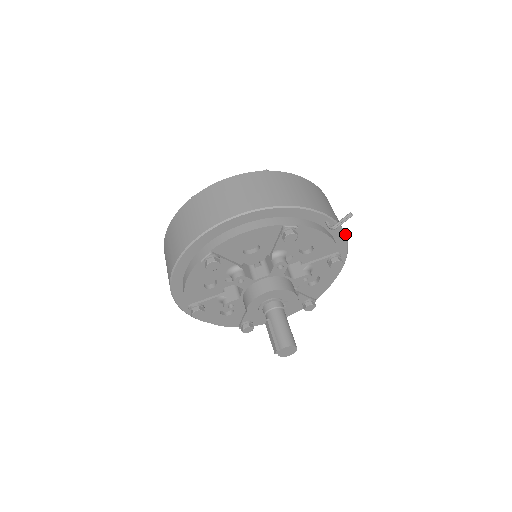
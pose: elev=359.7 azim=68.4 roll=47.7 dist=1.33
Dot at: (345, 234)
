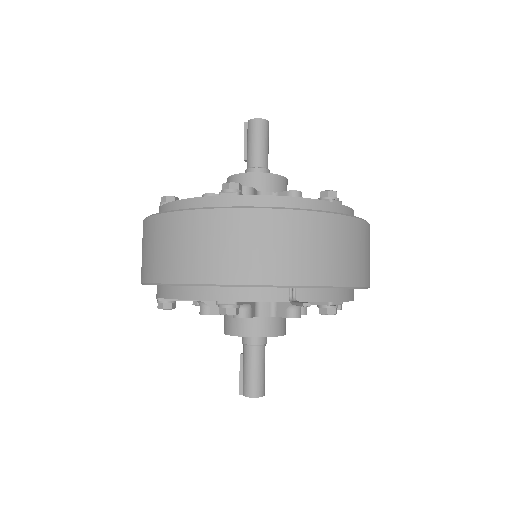
Dot at: (337, 286)
